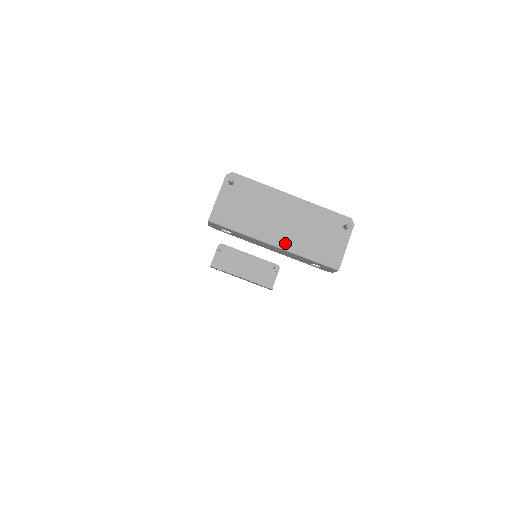
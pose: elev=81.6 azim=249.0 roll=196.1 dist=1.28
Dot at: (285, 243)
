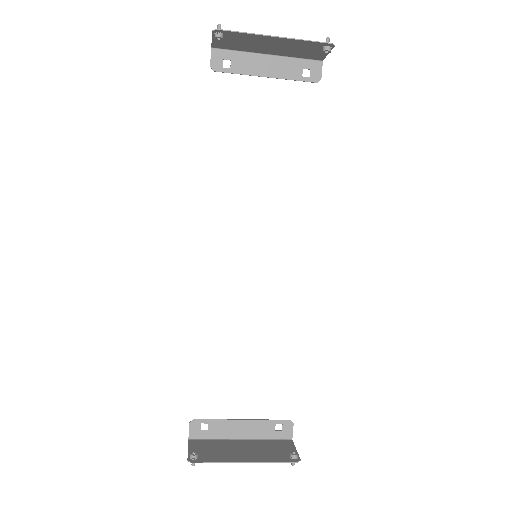
Dot at: (249, 442)
